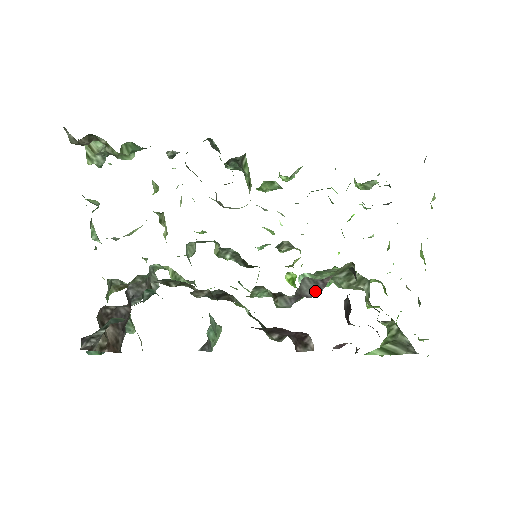
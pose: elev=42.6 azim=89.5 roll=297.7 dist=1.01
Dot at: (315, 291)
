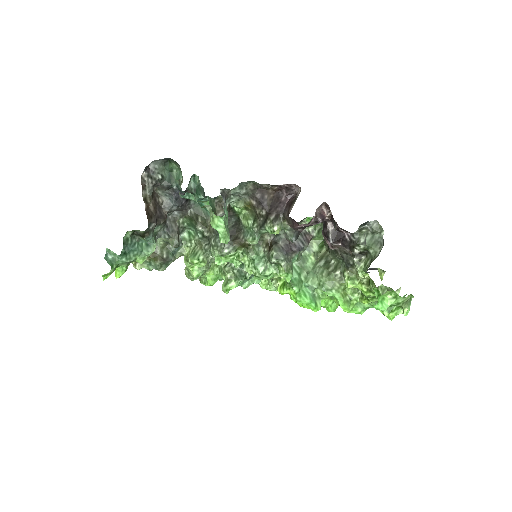
Dot at: (301, 242)
